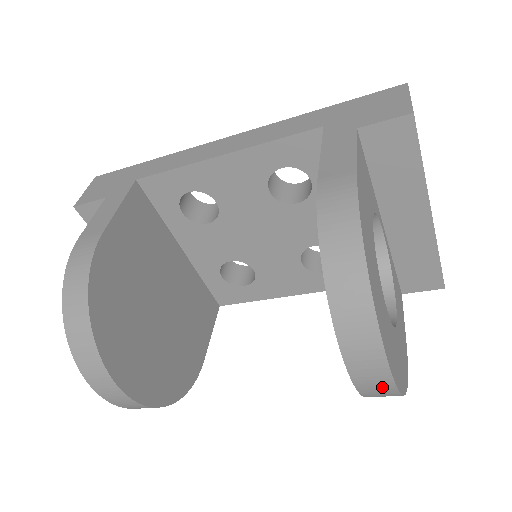
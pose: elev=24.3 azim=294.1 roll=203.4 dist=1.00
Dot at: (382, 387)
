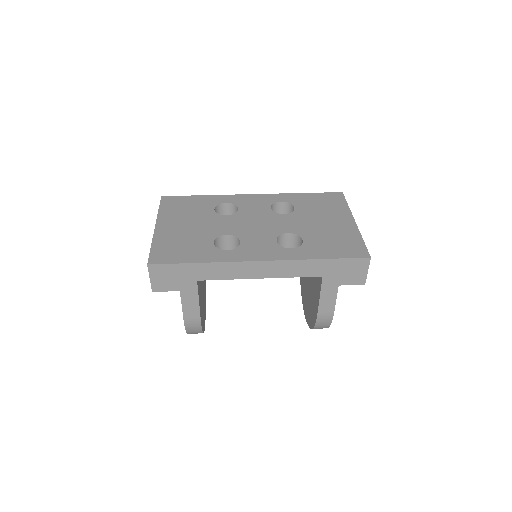
Dot at: occluded
